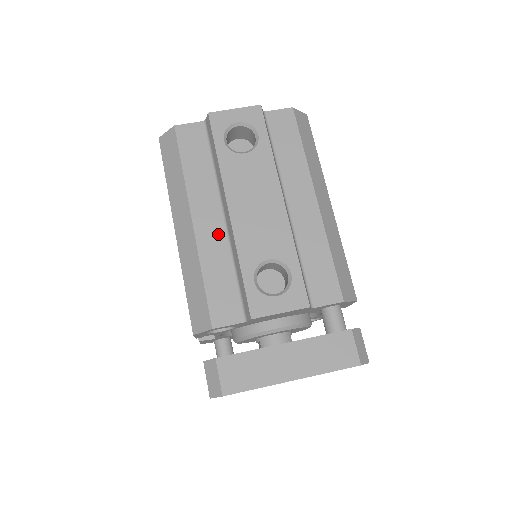
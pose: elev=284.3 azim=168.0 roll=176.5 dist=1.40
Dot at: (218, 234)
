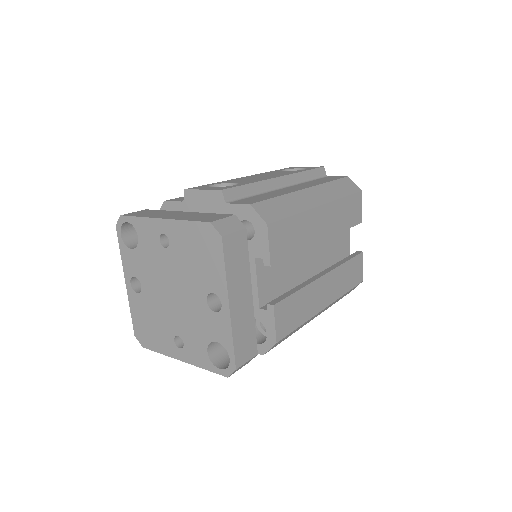
Dot at: occluded
